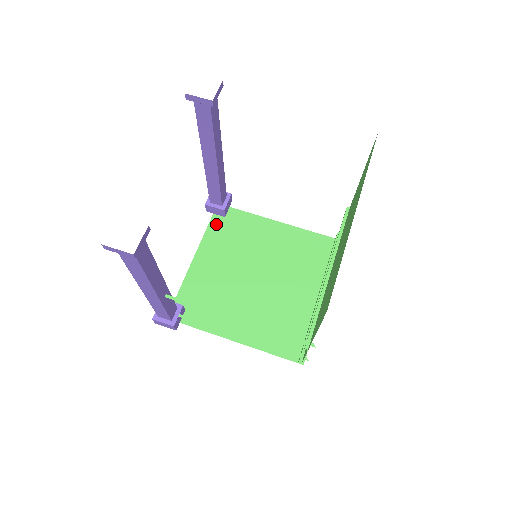
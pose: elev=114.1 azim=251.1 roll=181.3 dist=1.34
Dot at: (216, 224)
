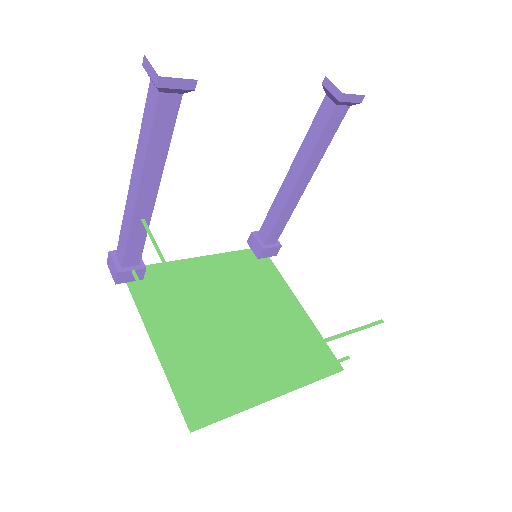
Dot at: (245, 256)
